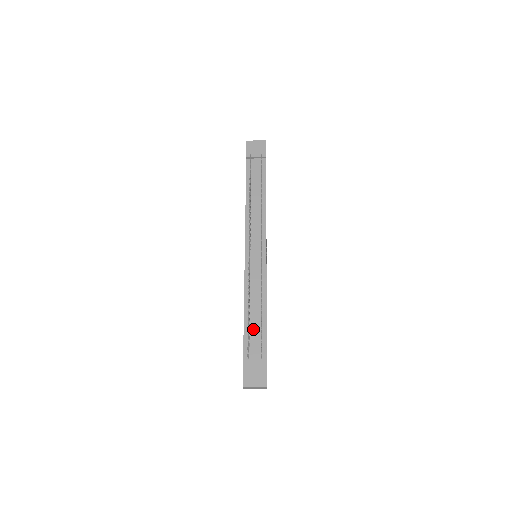
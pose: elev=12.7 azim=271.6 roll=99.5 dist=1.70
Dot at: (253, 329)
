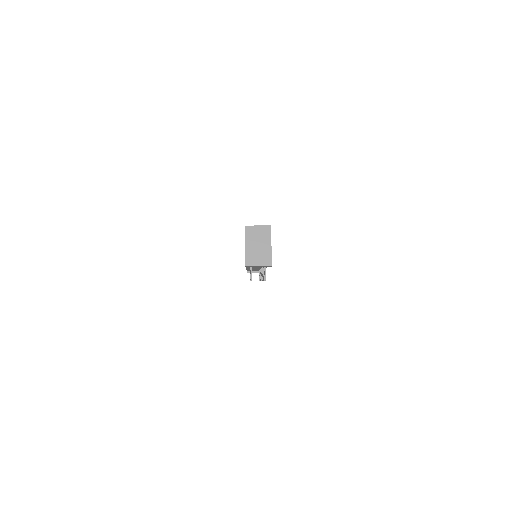
Dot at: occluded
